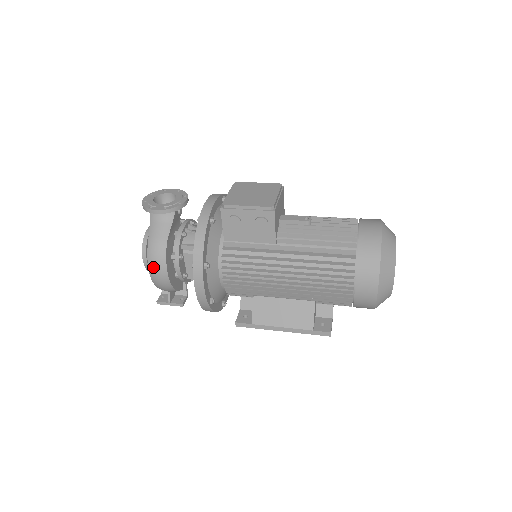
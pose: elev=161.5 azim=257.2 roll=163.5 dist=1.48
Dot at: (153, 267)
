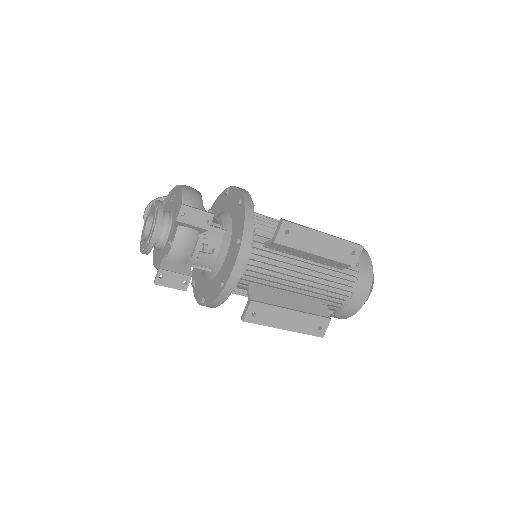
Dot at: (185, 185)
